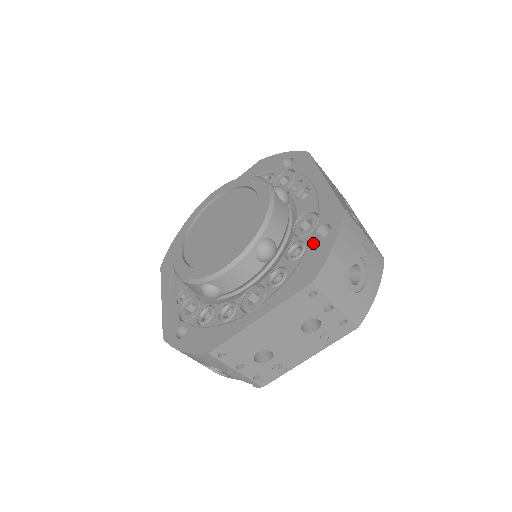
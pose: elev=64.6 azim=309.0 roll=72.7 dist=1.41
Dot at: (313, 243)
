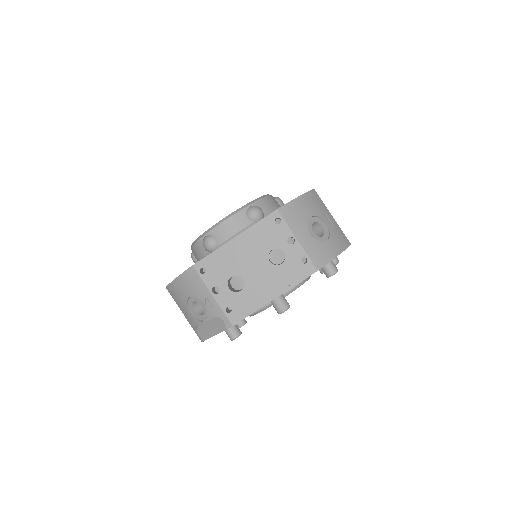
Dot at: occluded
